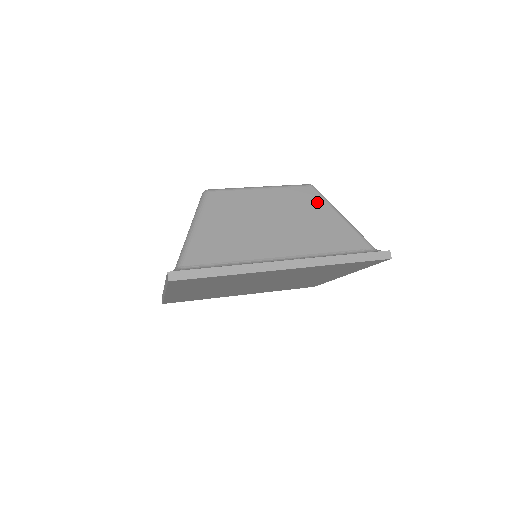
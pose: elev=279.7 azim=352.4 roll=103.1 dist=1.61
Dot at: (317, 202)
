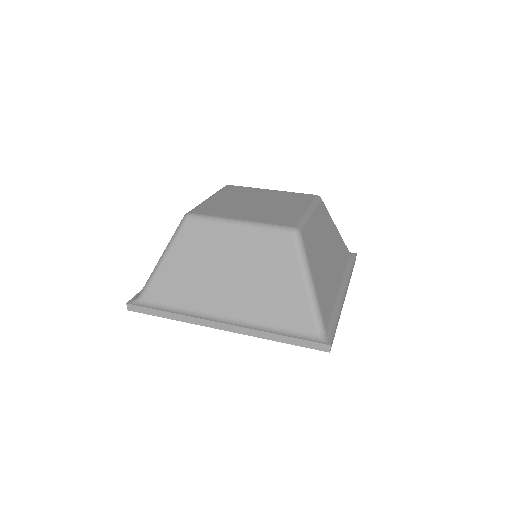
Dot at: (329, 218)
